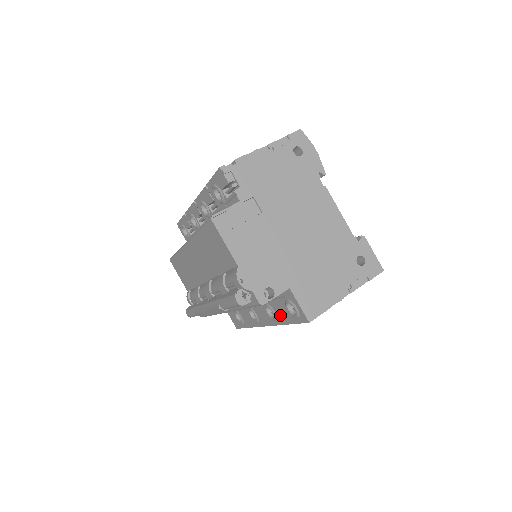
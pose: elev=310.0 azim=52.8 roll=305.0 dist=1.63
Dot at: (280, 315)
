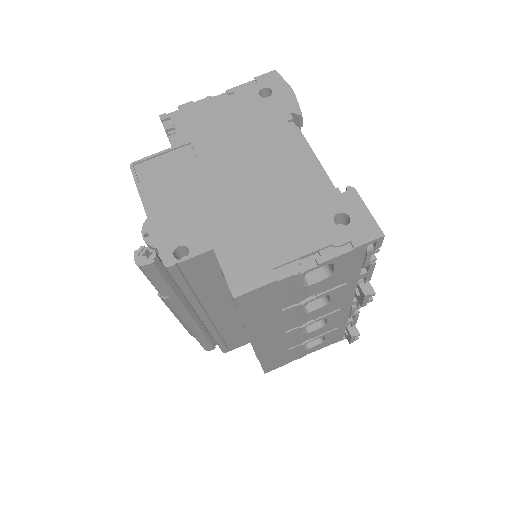
Dot at: occluded
